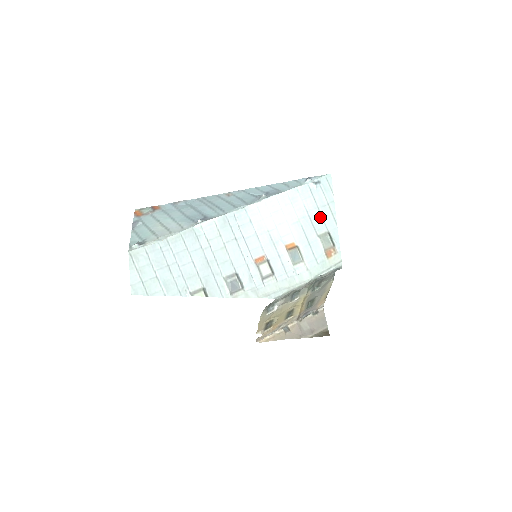
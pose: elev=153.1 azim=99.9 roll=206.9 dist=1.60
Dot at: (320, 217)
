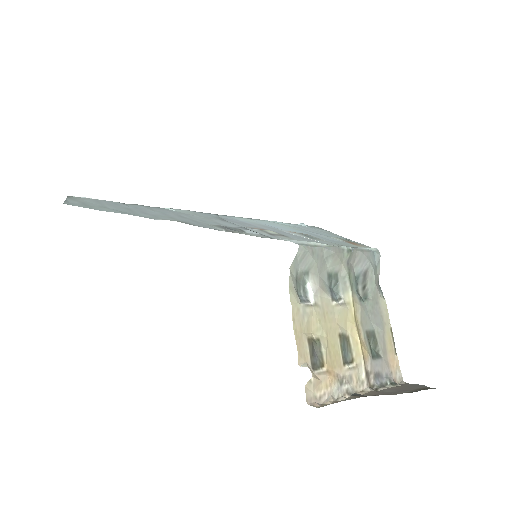
Dot at: (323, 234)
